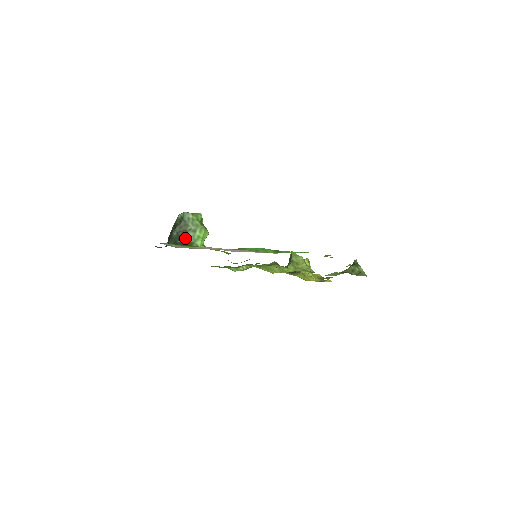
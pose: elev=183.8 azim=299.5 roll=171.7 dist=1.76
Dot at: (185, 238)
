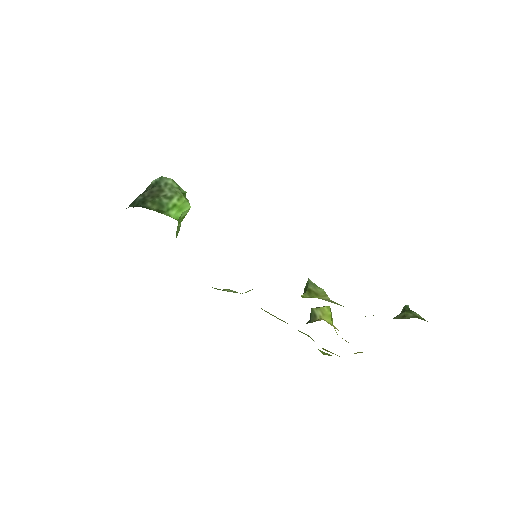
Dot at: (154, 203)
